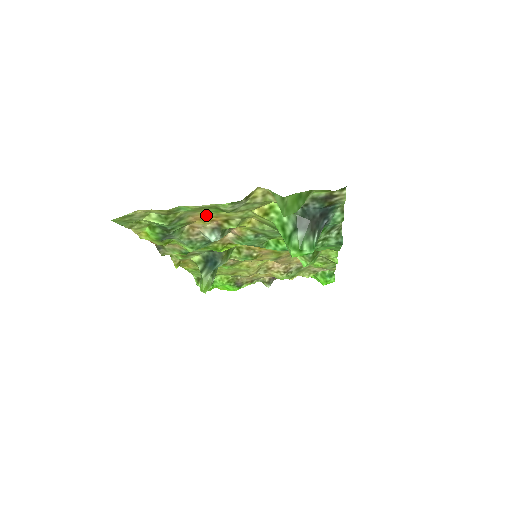
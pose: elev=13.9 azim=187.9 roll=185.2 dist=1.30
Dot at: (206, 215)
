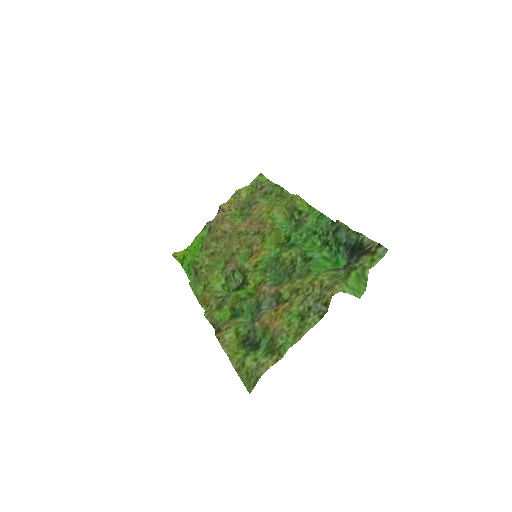
Dot at: (281, 319)
